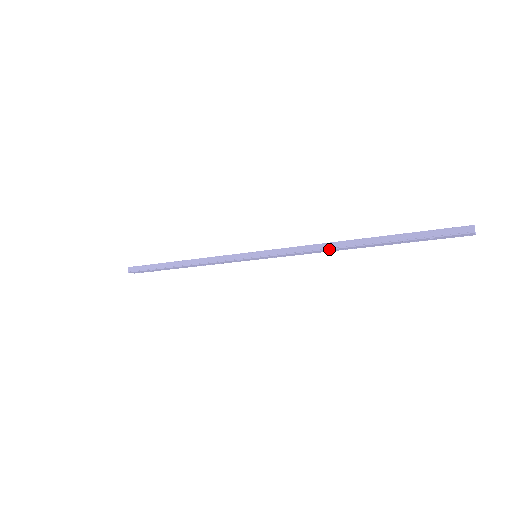
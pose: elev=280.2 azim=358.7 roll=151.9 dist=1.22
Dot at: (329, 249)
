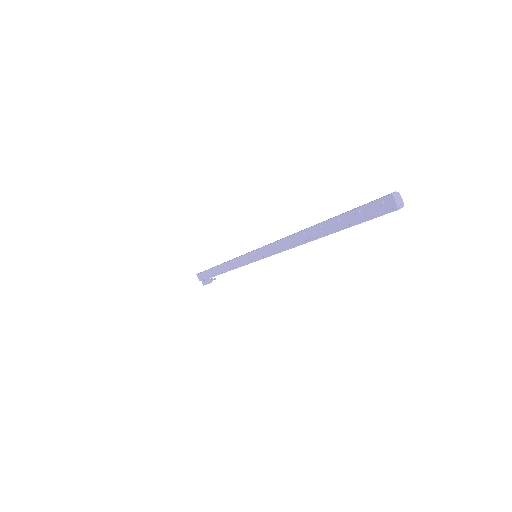
Dot at: (292, 235)
